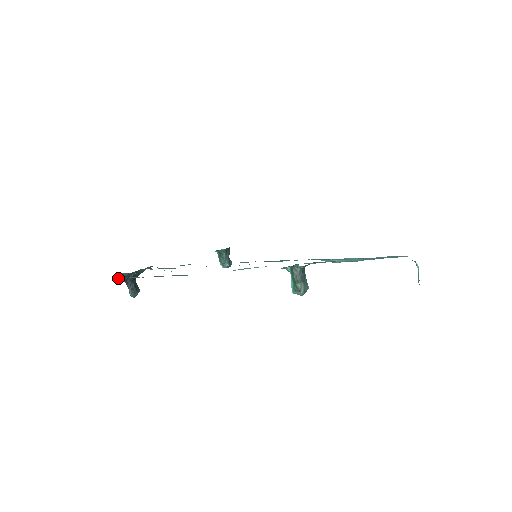
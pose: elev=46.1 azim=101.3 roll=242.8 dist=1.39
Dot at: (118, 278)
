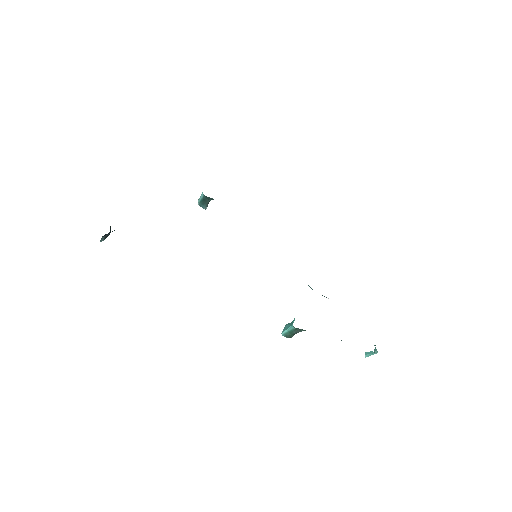
Dot at: occluded
